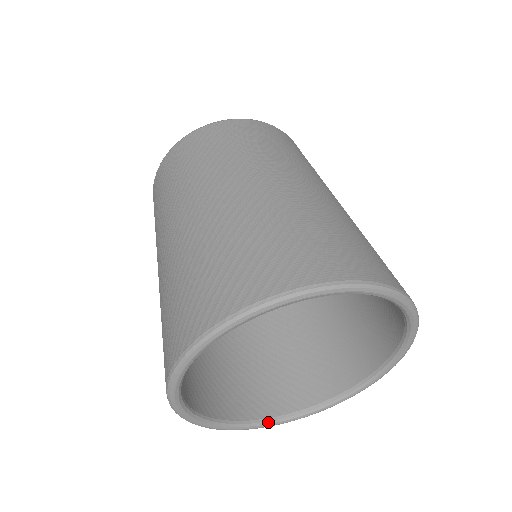
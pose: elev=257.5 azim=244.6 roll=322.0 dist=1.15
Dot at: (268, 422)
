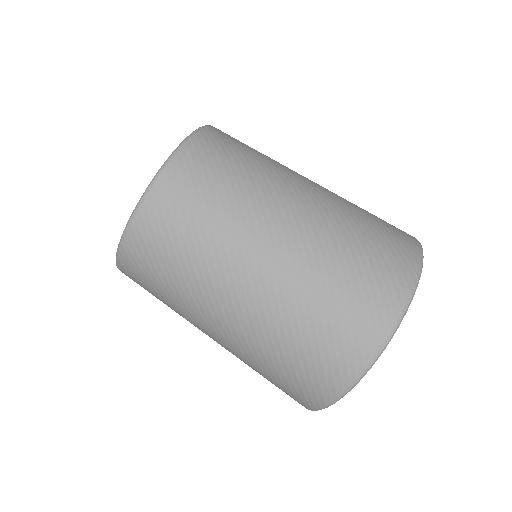
Dot at: occluded
